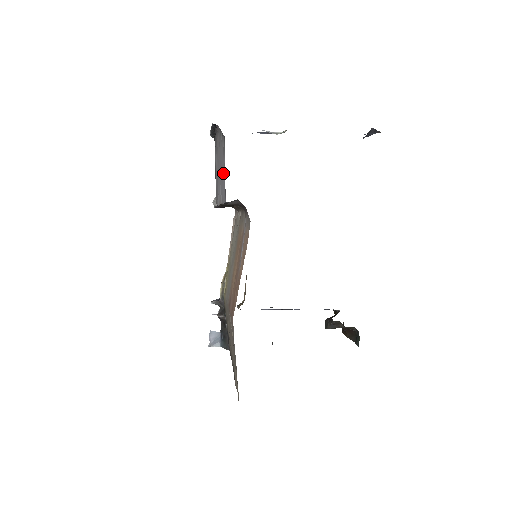
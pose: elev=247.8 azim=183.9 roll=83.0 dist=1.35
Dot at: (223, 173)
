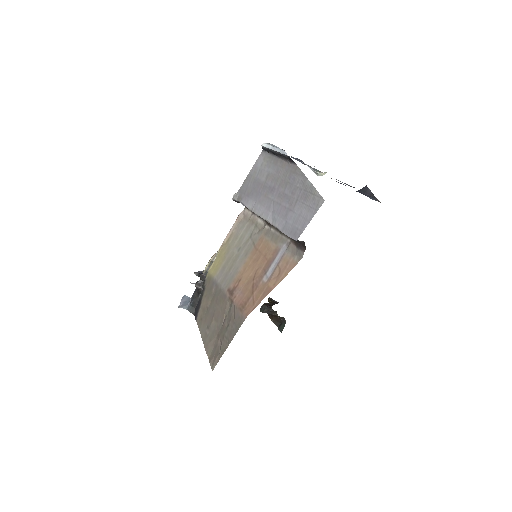
Dot at: (299, 215)
